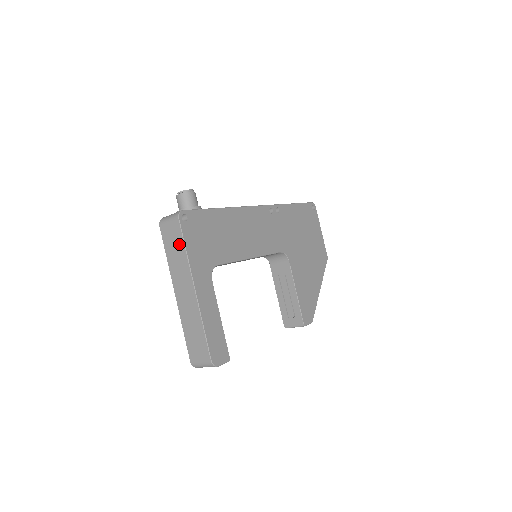
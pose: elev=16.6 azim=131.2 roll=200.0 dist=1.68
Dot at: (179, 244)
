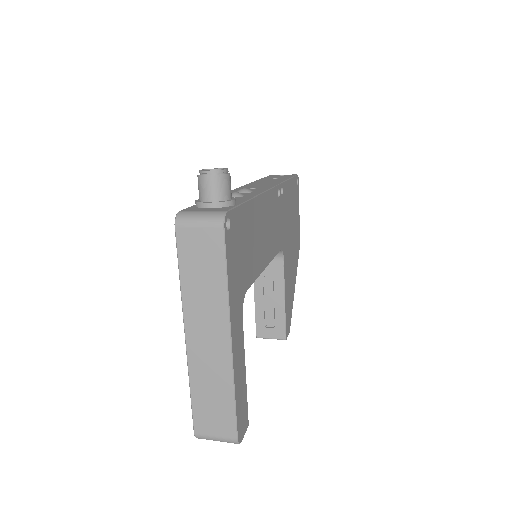
Dot at: (214, 267)
